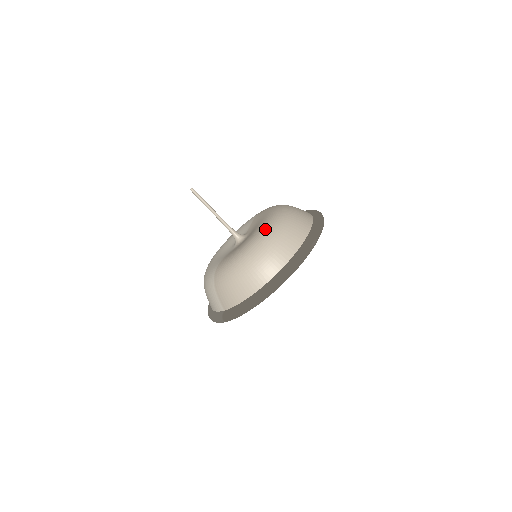
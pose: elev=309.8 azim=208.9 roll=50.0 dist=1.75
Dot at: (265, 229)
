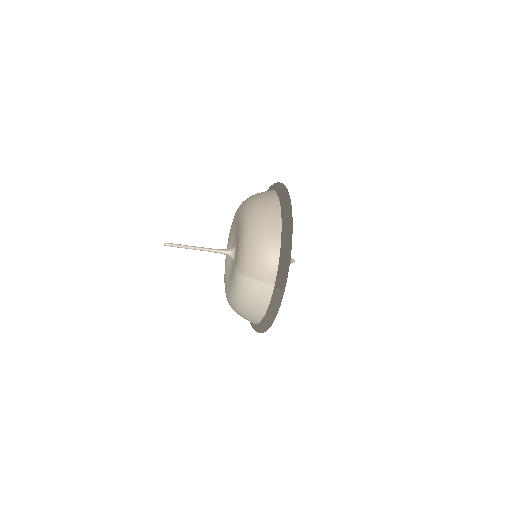
Dot at: (243, 210)
